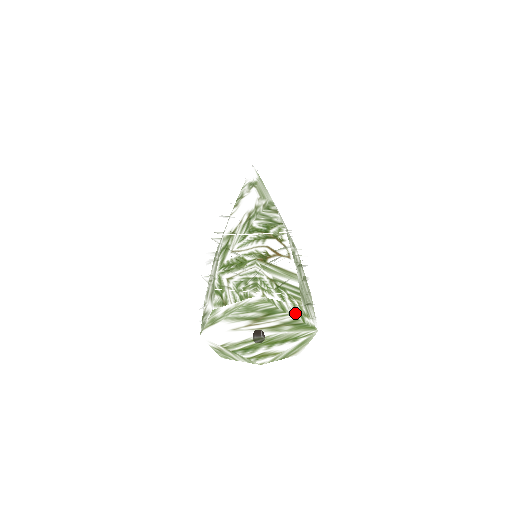
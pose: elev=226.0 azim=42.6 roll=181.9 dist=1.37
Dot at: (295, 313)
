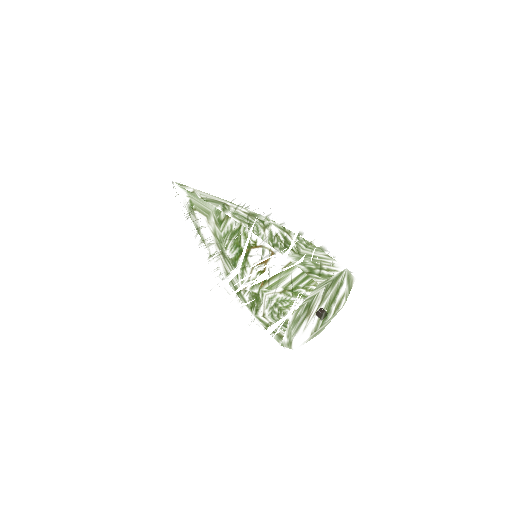
Dot at: (321, 288)
